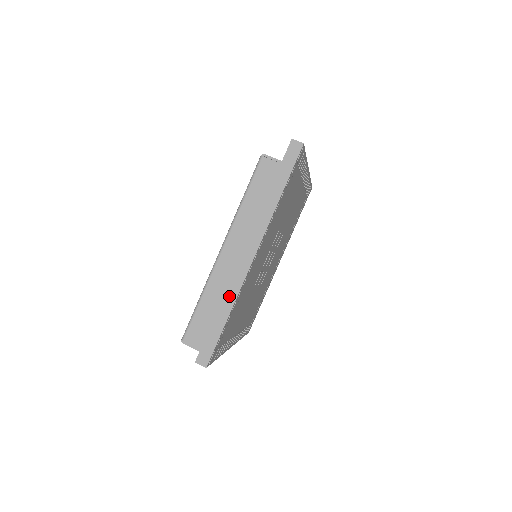
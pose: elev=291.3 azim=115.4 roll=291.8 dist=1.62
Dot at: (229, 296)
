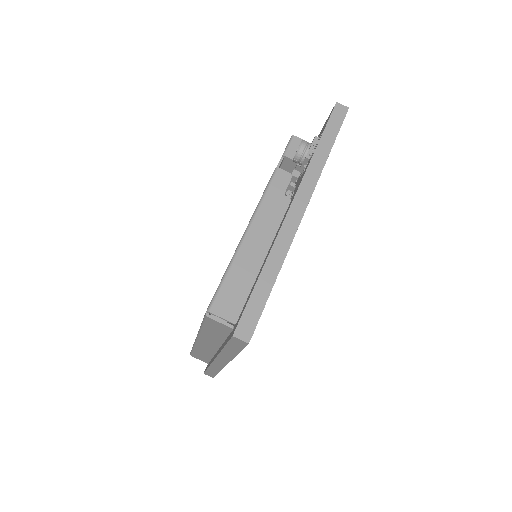
Dot at: (214, 368)
